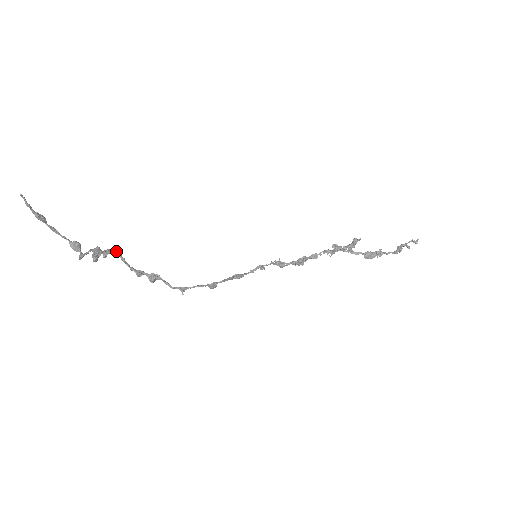
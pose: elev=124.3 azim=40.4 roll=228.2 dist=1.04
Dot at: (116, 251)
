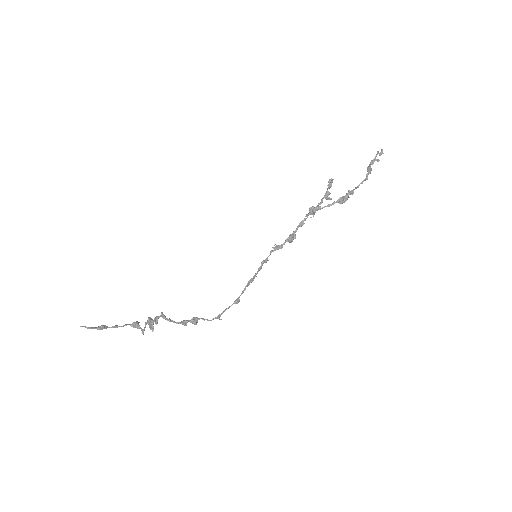
Dot at: (161, 316)
